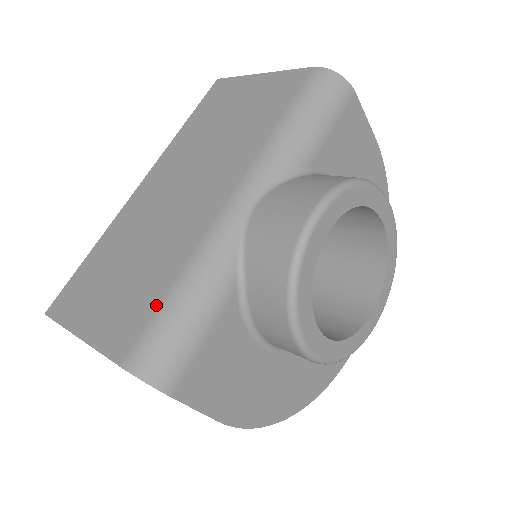
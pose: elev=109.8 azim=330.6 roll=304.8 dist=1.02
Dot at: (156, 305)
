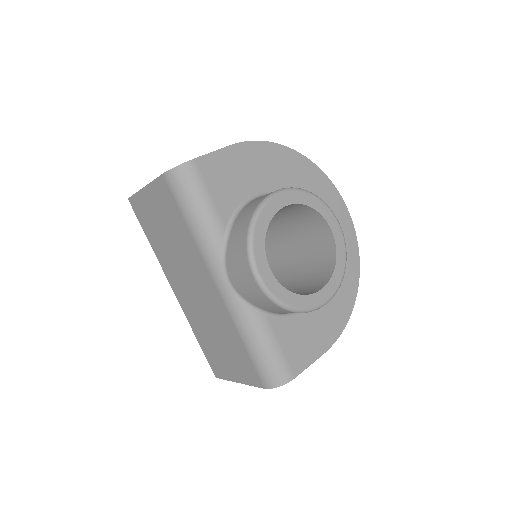
Dot at: (248, 356)
